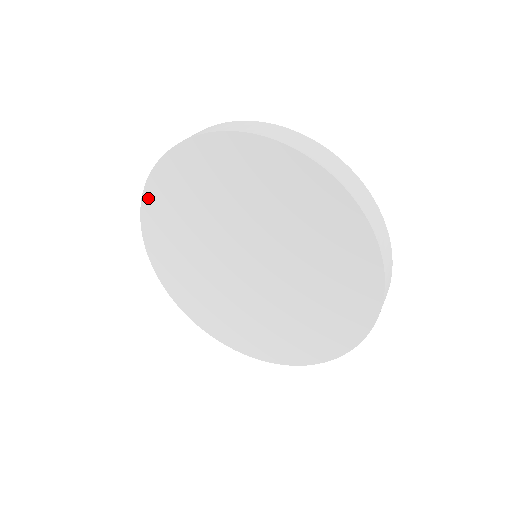
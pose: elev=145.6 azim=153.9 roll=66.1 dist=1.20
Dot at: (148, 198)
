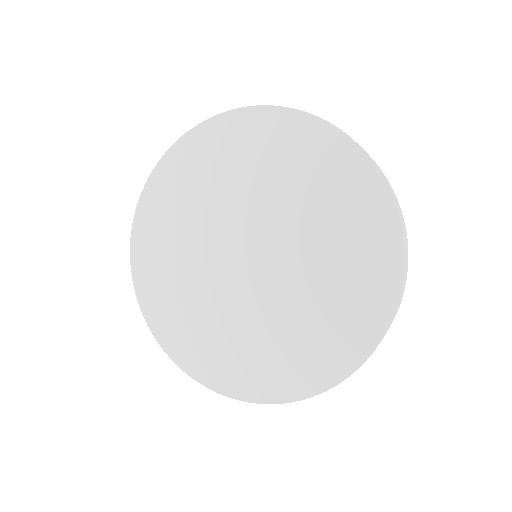
Dot at: (136, 249)
